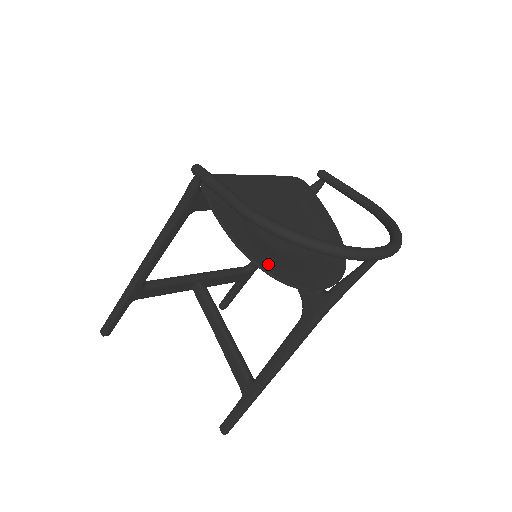
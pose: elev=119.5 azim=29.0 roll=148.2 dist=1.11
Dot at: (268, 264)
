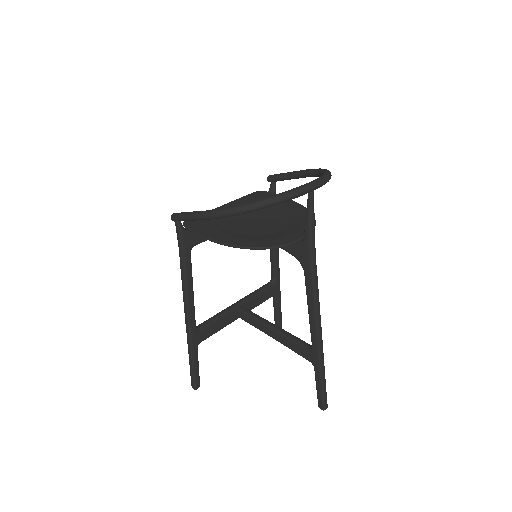
Dot at: (251, 244)
